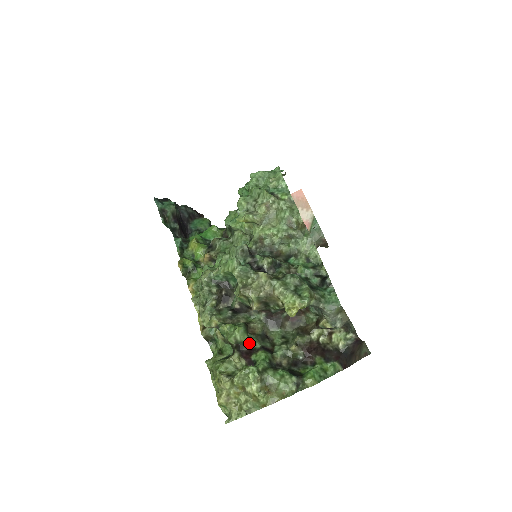
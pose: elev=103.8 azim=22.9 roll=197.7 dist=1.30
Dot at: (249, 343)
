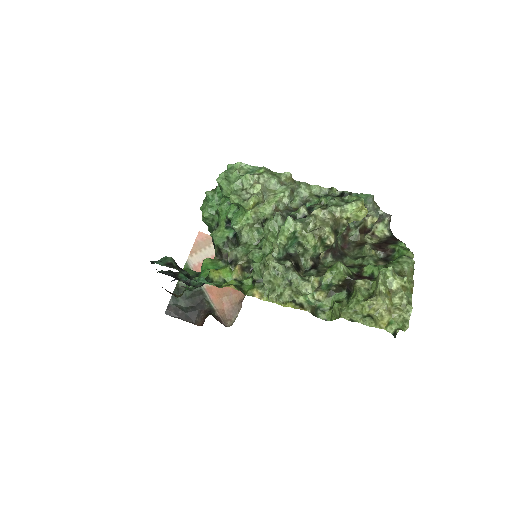
Dot at: (351, 272)
